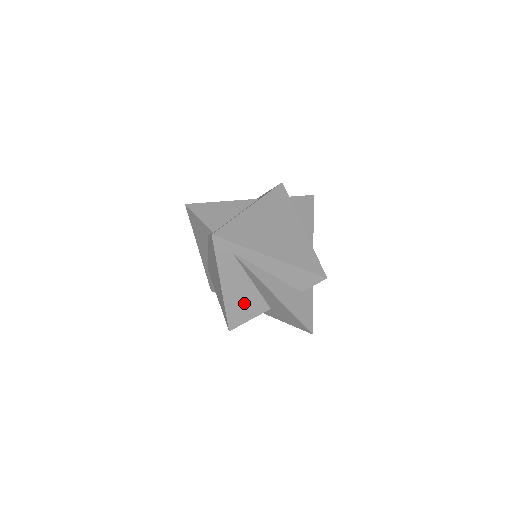
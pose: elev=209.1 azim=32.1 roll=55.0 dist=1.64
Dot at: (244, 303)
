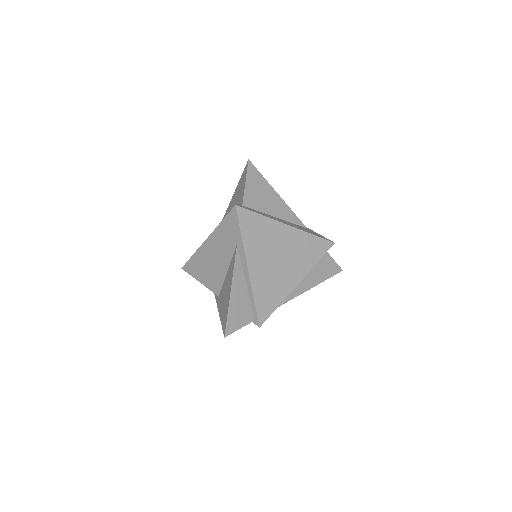
Dot at: occluded
